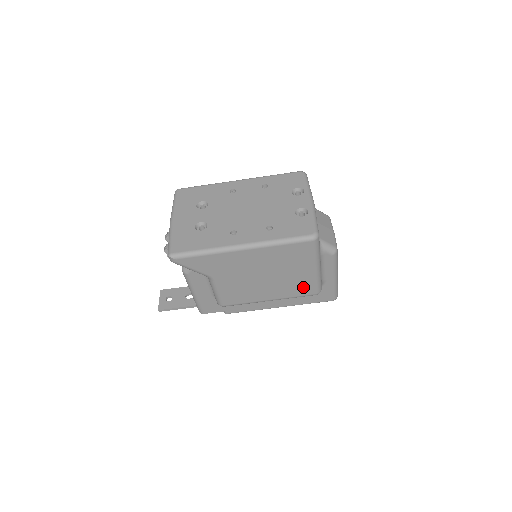
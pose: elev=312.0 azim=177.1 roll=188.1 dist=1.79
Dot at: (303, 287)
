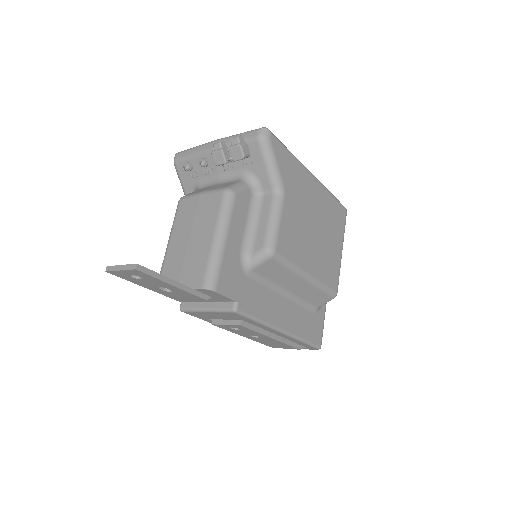
Dot at: (332, 272)
